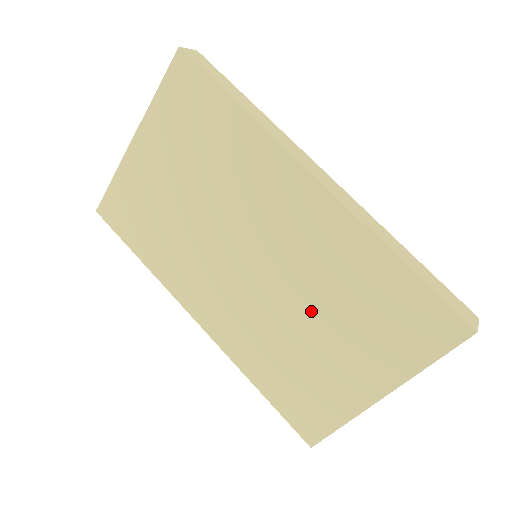
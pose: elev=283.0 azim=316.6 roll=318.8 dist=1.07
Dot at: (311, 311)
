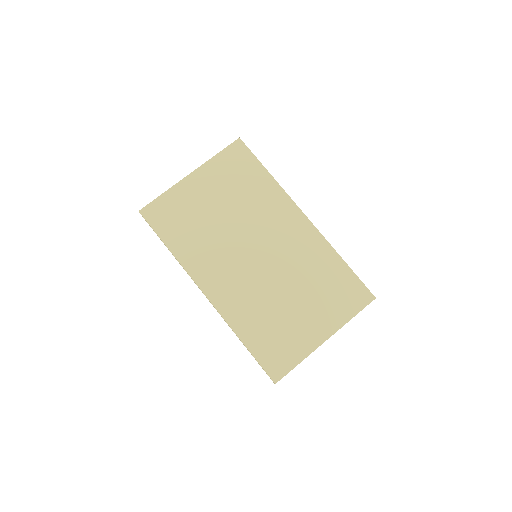
Dot at: (291, 287)
